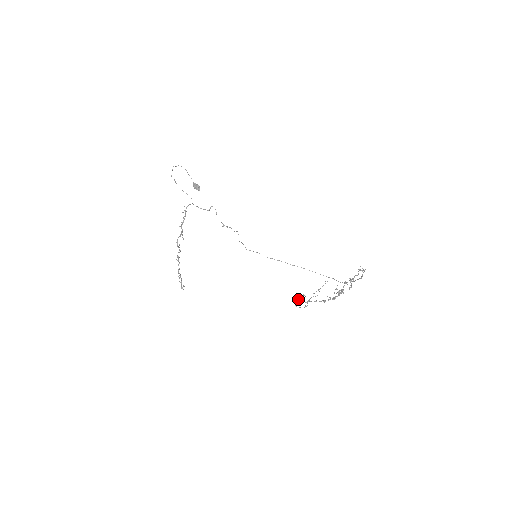
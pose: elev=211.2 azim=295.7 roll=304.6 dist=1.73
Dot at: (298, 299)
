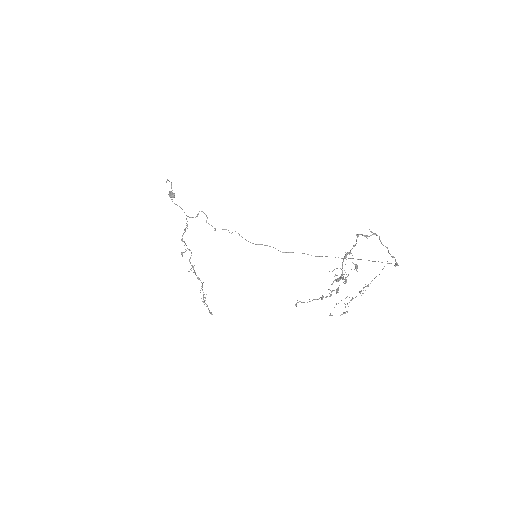
Dot at: occluded
